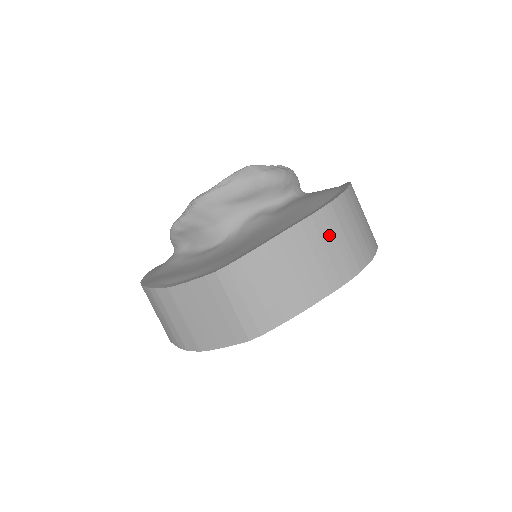
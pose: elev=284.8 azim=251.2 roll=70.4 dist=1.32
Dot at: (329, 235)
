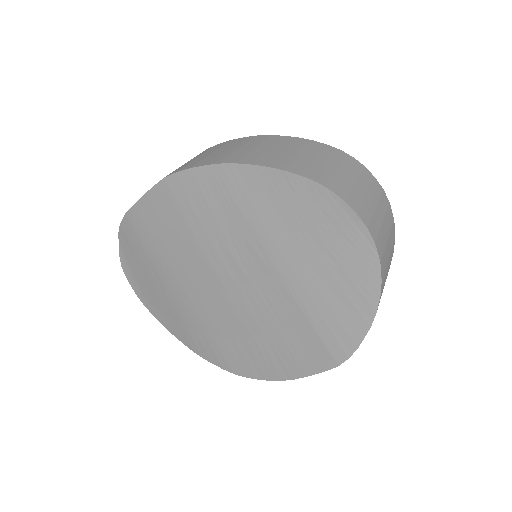
Dot at: (315, 153)
